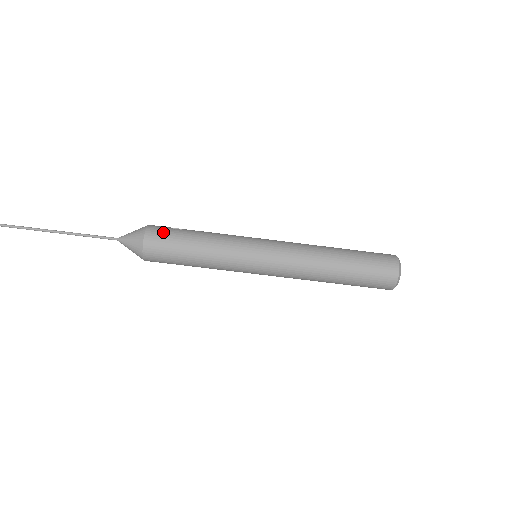
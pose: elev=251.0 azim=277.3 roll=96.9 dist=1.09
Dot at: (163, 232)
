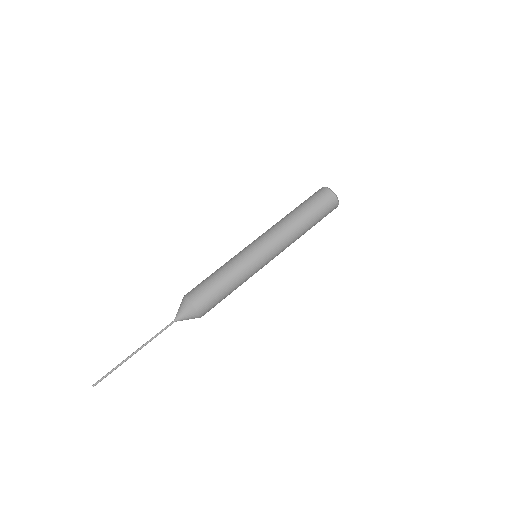
Dot at: occluded
